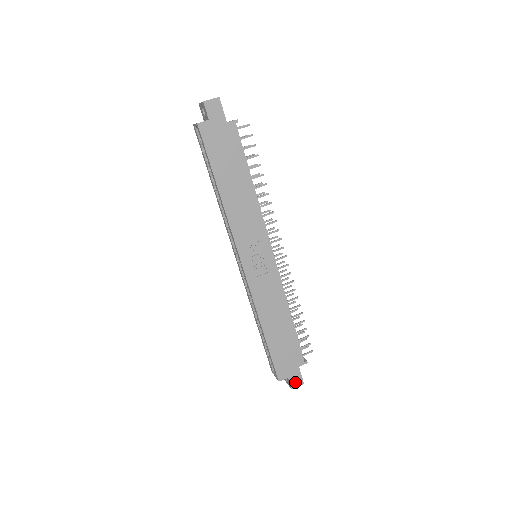
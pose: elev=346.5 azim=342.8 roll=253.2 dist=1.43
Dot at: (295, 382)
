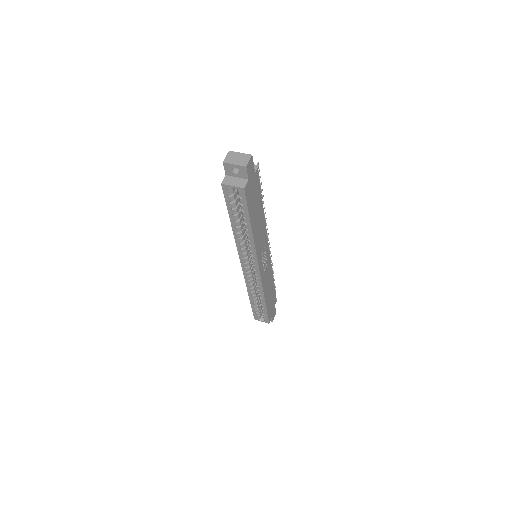
Dot at: (274, 316)
